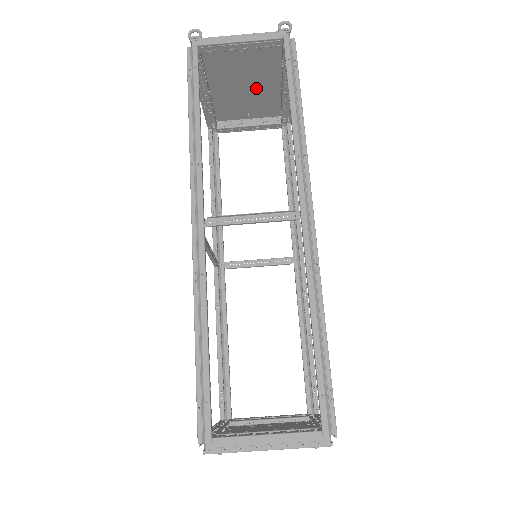
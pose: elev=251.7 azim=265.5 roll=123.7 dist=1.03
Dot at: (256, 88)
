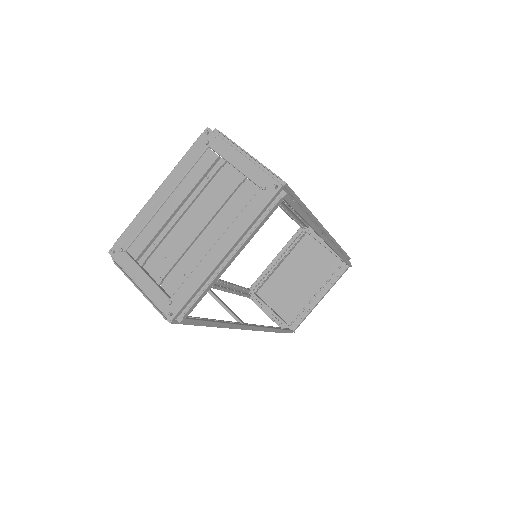
Dot at: (301, 288)
